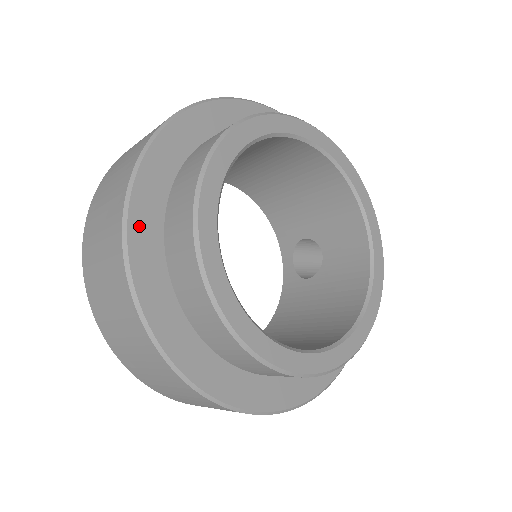
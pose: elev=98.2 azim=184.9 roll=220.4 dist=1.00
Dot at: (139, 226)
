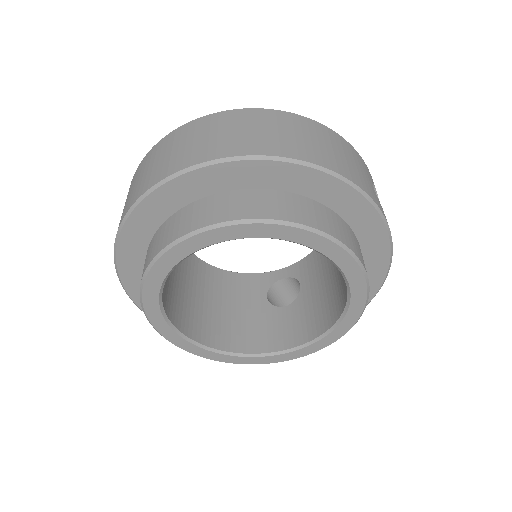
Dot at: occluded
